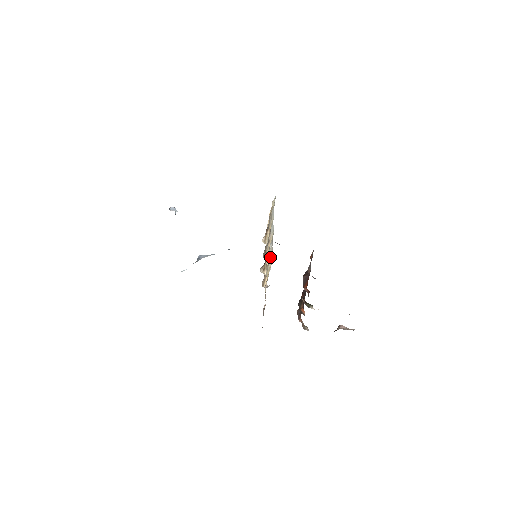
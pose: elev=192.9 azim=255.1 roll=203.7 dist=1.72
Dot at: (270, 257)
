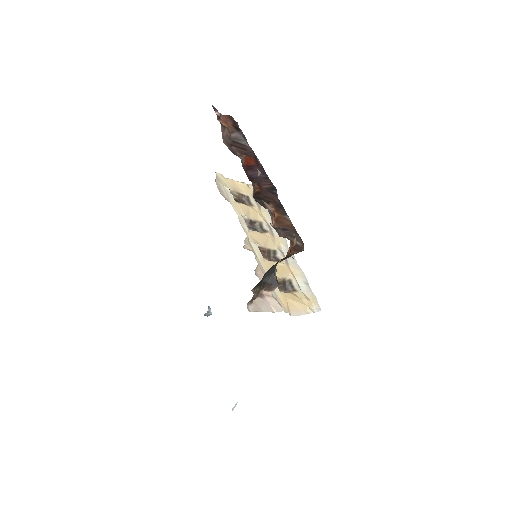
Dot at: (303, 283)
